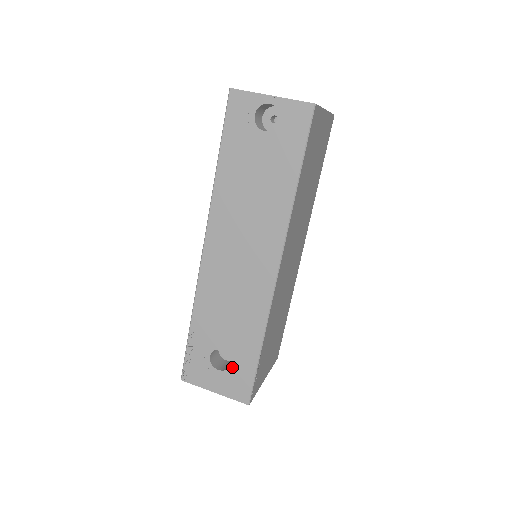
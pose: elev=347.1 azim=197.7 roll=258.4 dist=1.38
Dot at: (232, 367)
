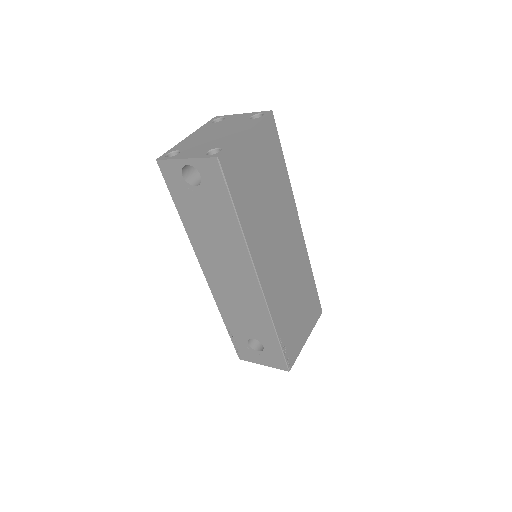
Dot at: (265, 349)
